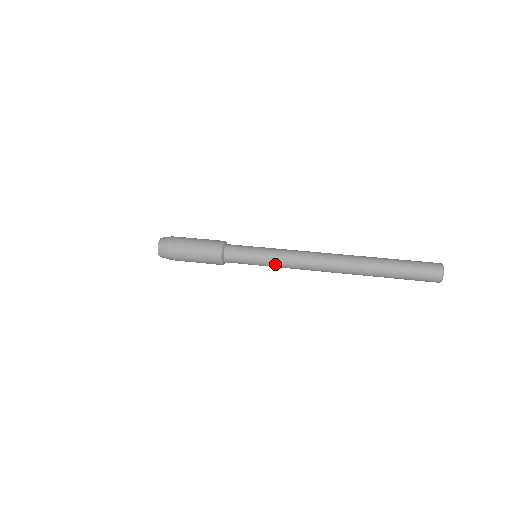
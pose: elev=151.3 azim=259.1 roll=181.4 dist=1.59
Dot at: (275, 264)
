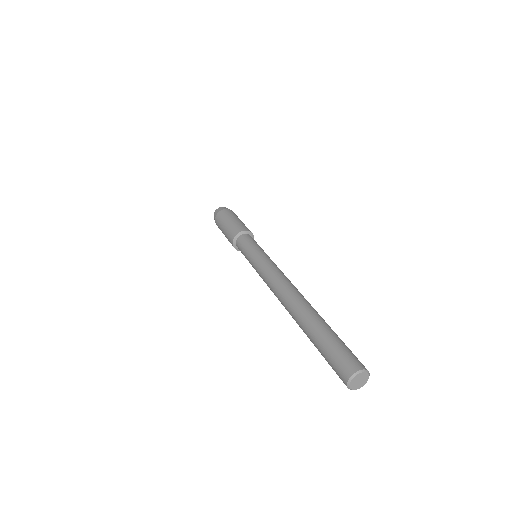
Dot at: (257, 264)
